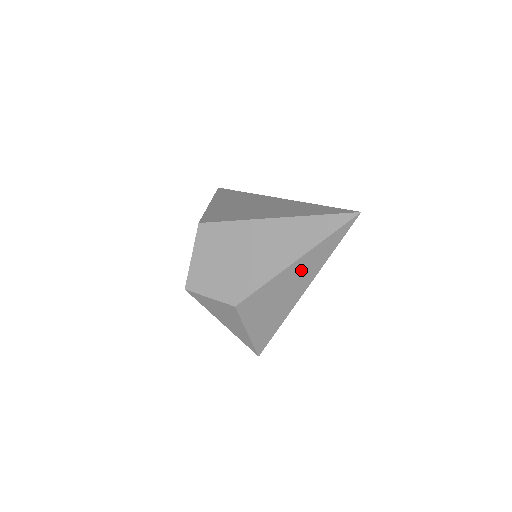
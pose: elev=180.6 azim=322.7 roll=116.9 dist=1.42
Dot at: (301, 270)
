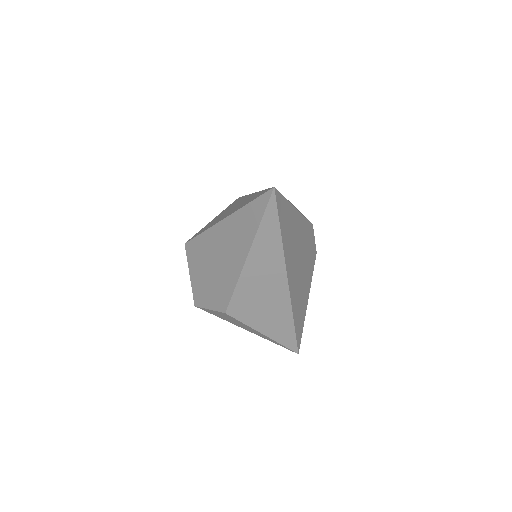
Dot at: (262, 262)
